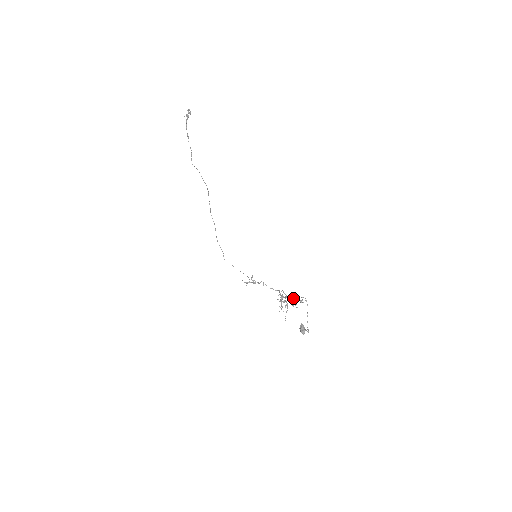
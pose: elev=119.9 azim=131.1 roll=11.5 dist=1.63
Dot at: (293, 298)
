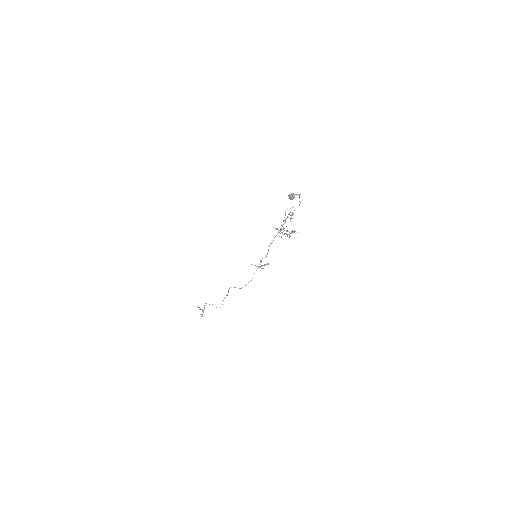
Dot at: (284, 217)
